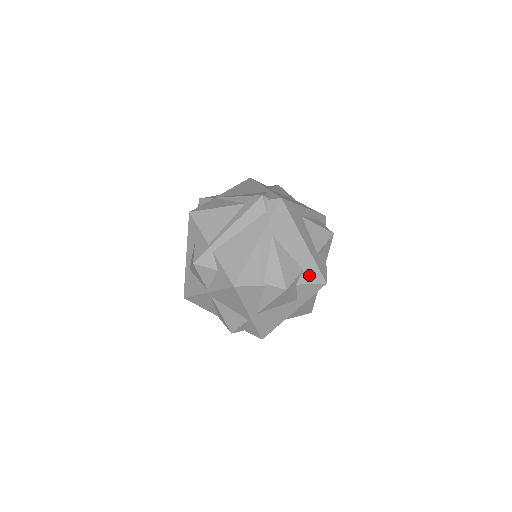
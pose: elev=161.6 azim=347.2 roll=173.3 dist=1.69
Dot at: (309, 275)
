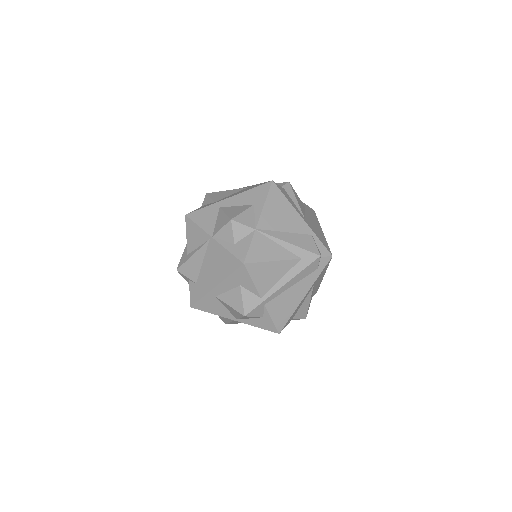
Dot at: occluded
